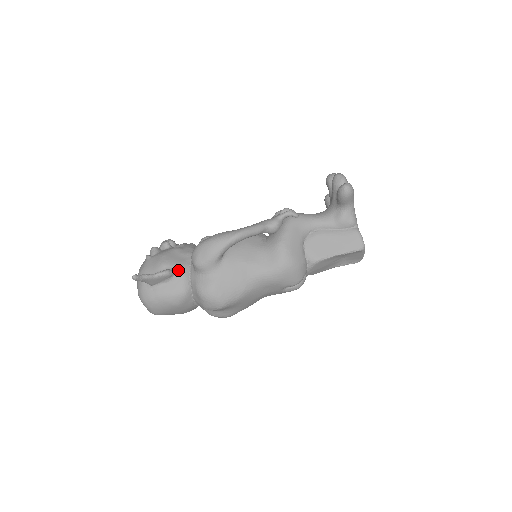
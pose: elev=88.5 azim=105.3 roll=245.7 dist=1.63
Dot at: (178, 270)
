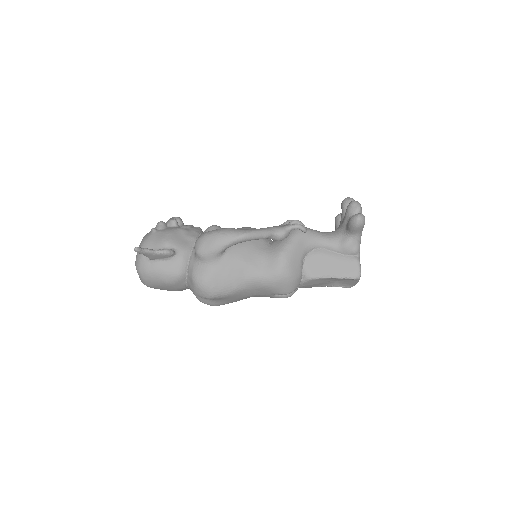
Dot at: (179, 252)
